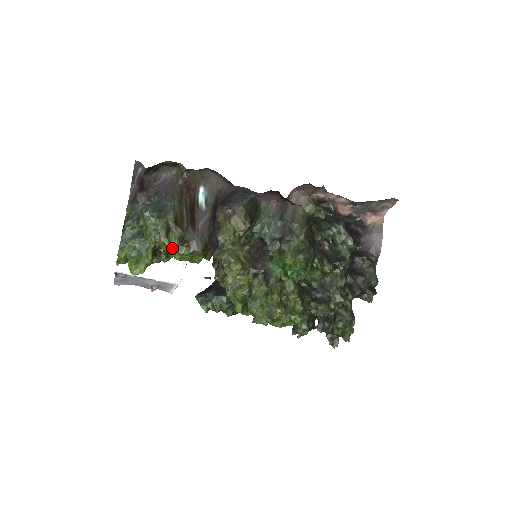
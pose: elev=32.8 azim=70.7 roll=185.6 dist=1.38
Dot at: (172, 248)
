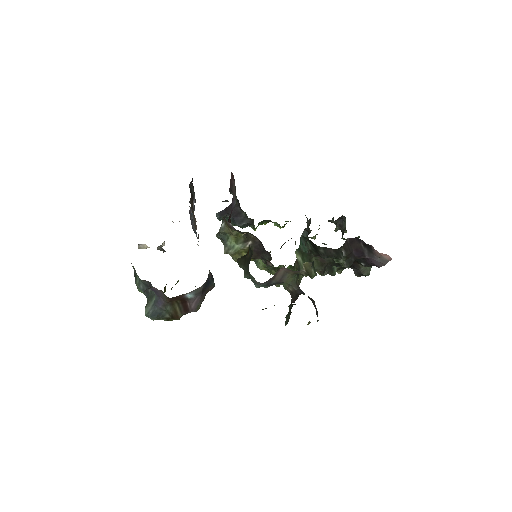
Dot at: occluded
